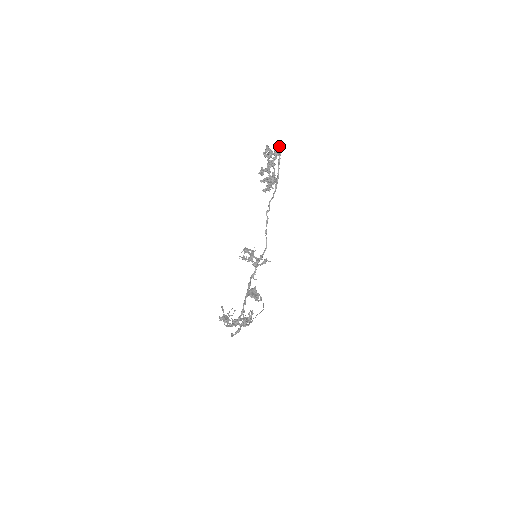
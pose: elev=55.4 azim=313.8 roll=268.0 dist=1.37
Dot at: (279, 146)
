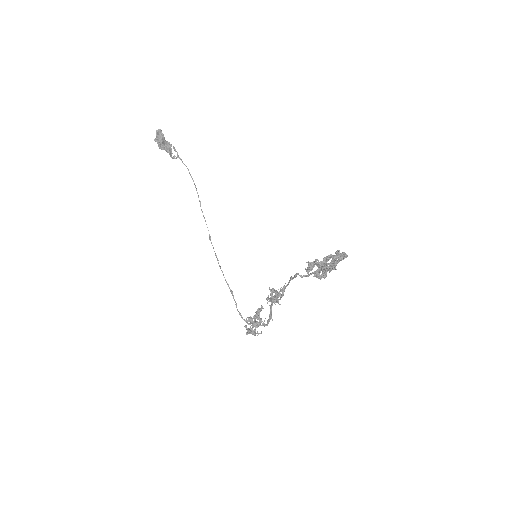
Dot at: (346, 257)
